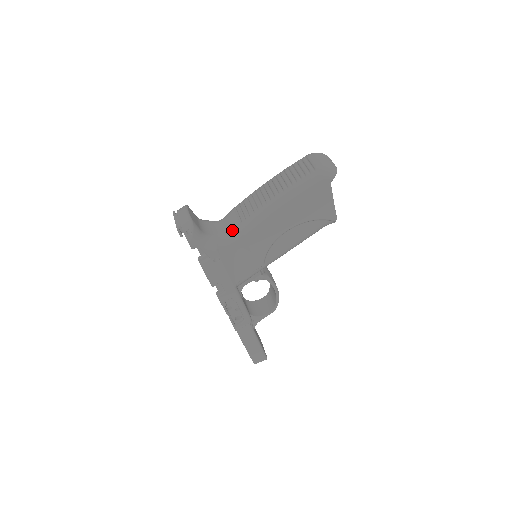
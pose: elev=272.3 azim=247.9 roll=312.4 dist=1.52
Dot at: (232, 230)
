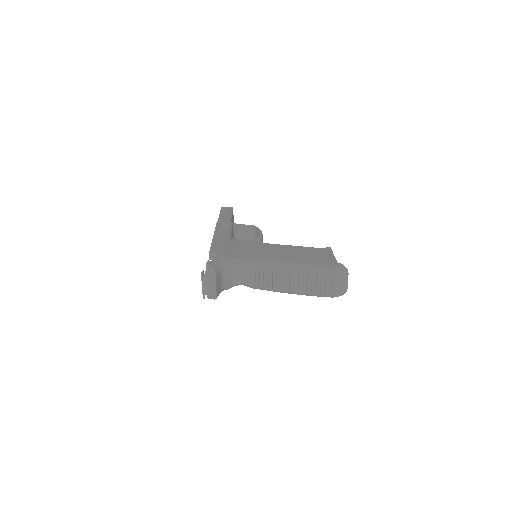
Dot at: (245, 285)
